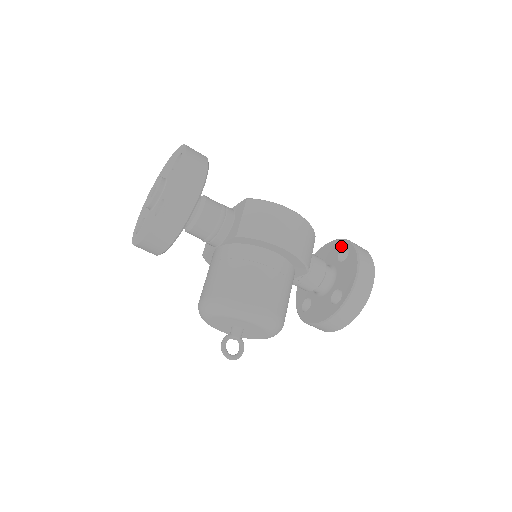
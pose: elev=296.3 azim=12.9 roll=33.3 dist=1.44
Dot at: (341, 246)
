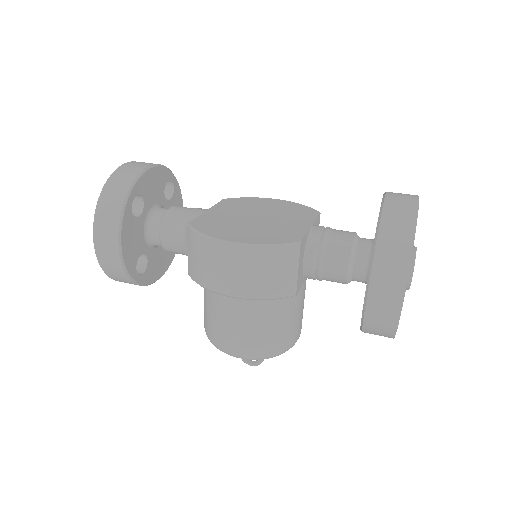
Dot at: occluded
